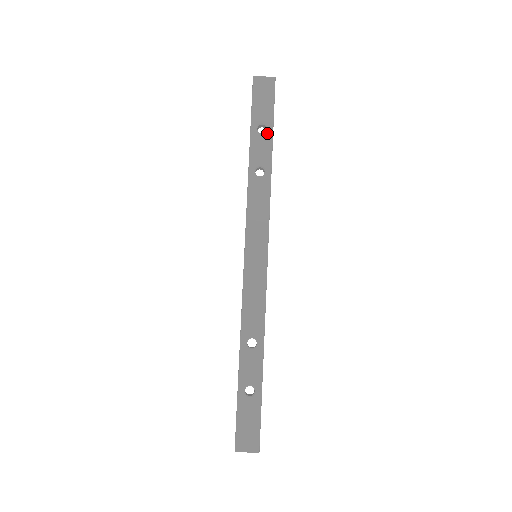
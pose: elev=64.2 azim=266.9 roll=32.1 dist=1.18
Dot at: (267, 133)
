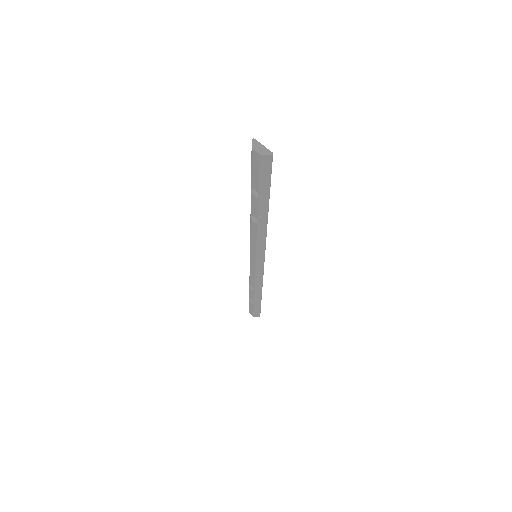
Dot at: occluded
